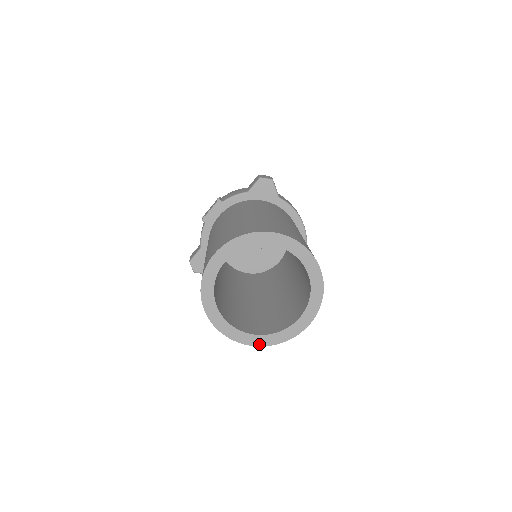
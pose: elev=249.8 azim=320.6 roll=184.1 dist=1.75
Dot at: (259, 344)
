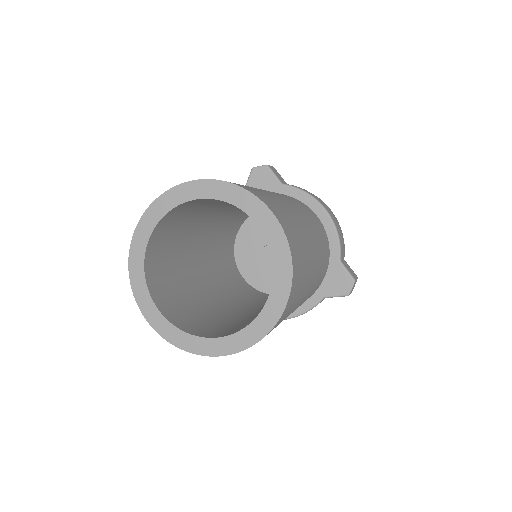
Dot at: (226, 352)
